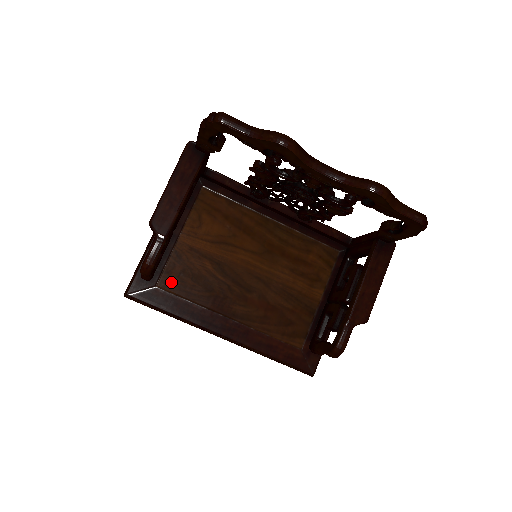
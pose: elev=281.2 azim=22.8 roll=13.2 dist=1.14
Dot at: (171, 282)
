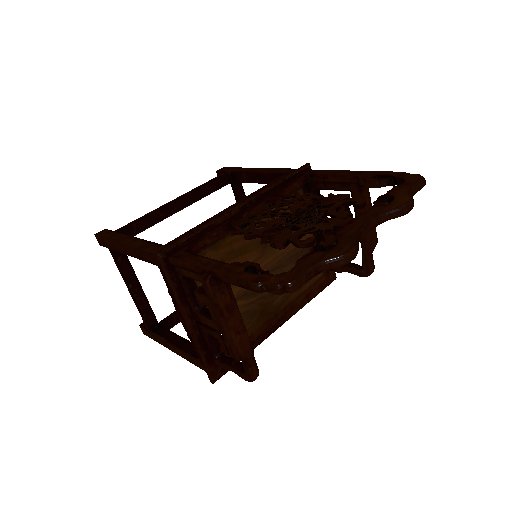
Dot at: occluded
